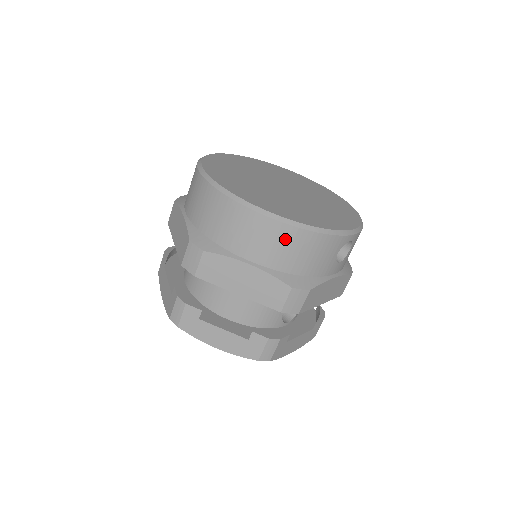
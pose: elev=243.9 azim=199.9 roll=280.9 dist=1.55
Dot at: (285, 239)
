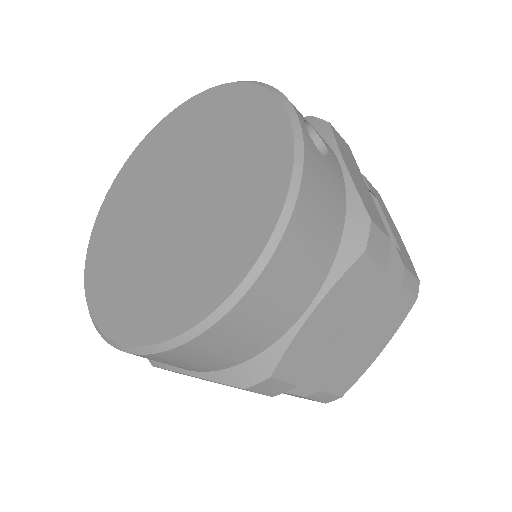
Dot at: (295, 253)
